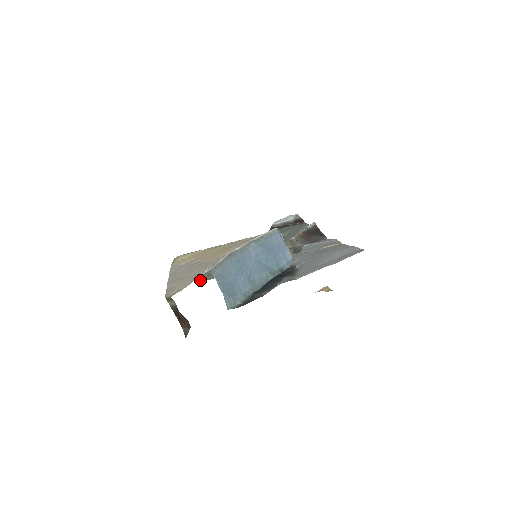
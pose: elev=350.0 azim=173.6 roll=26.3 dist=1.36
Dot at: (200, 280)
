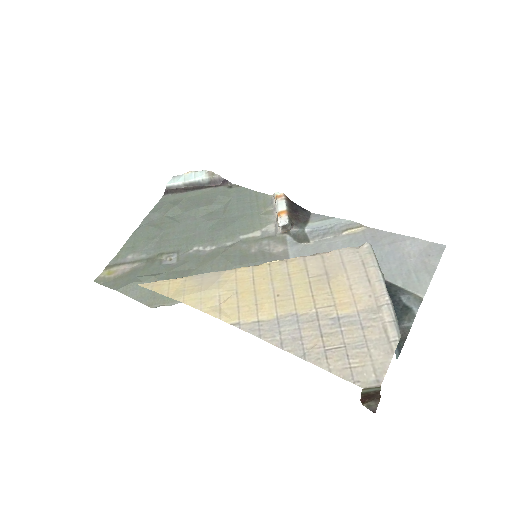
Dot at: (161, 302)
